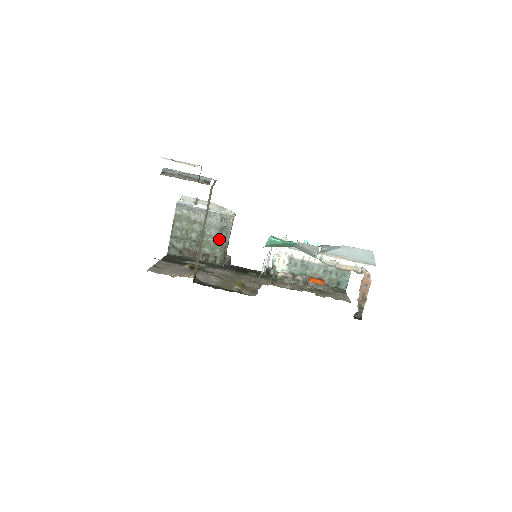
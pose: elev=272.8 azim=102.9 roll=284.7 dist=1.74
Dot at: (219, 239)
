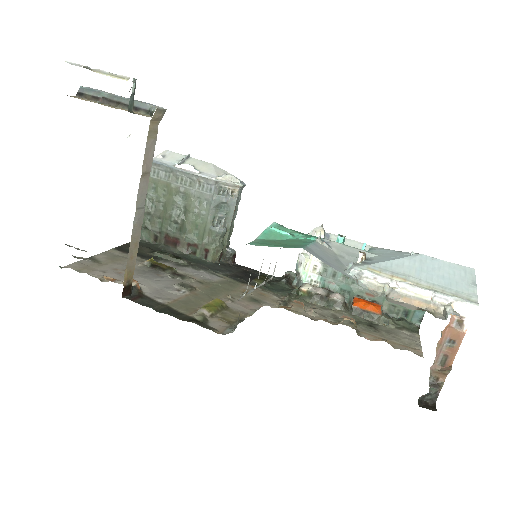
Dot at: (214, 222)
